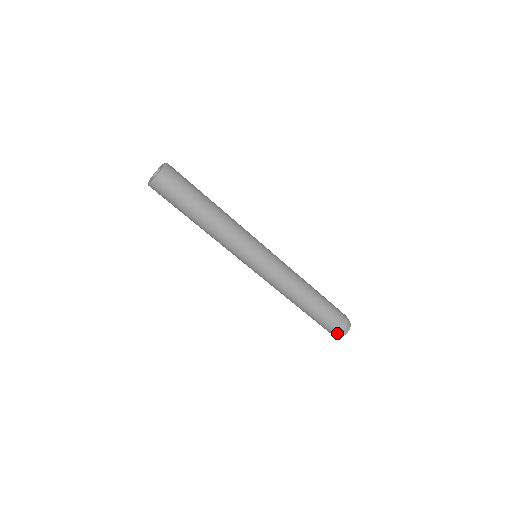
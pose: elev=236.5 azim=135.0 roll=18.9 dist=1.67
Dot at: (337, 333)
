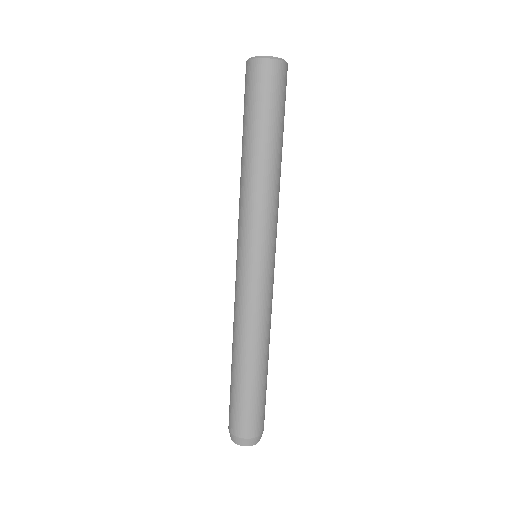
Dot at: (243, 435)
